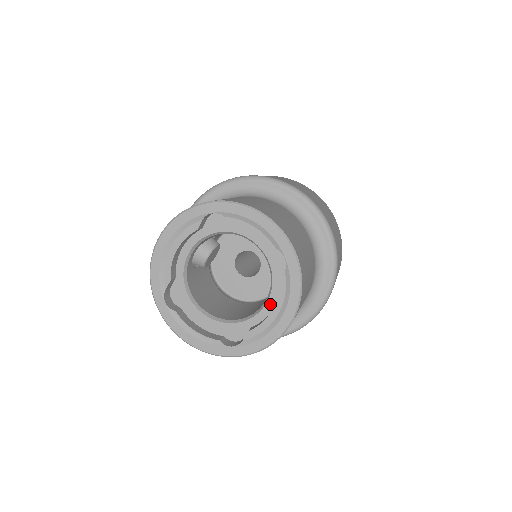
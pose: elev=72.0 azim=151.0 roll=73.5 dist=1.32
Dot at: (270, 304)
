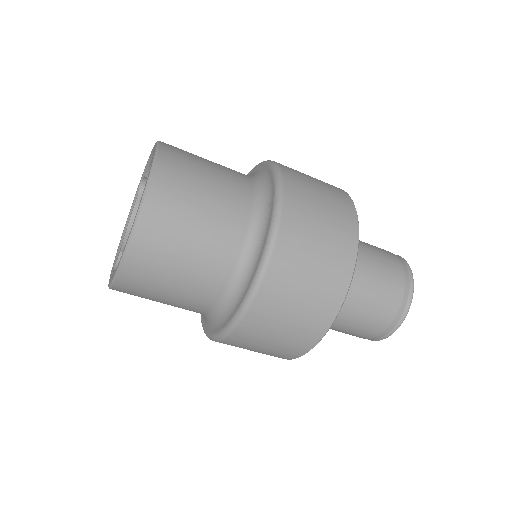
Dot at: occluded
